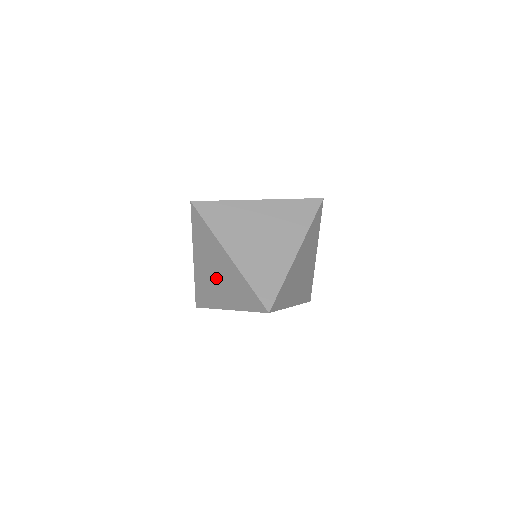
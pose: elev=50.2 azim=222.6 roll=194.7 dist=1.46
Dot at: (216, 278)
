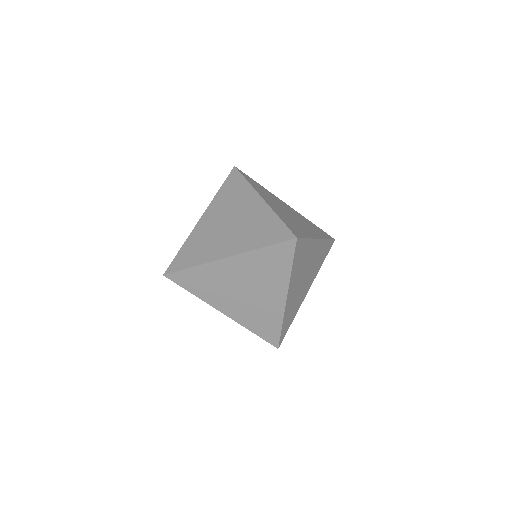
Dot at: (227, 227)
